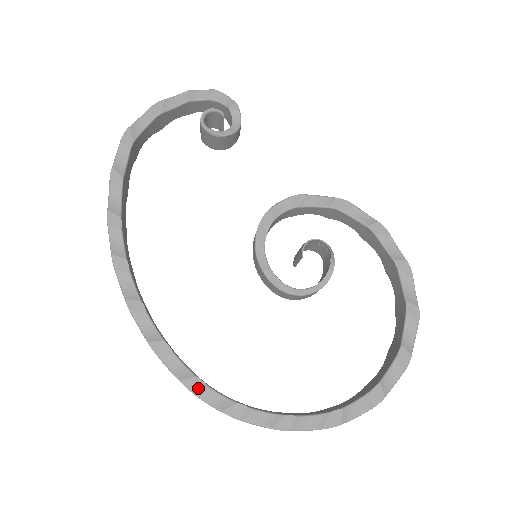
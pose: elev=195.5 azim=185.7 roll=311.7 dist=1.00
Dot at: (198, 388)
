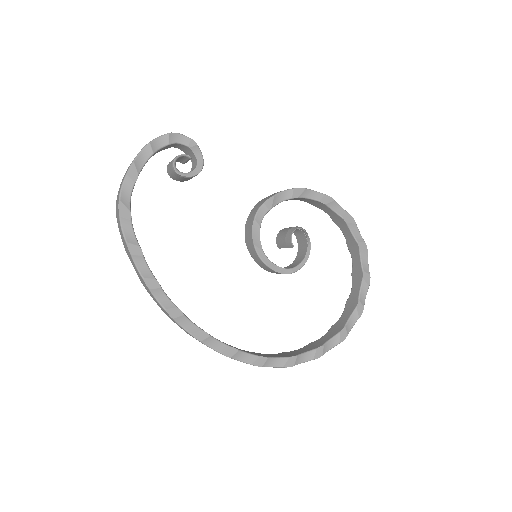
Dot at: (264, 362)
